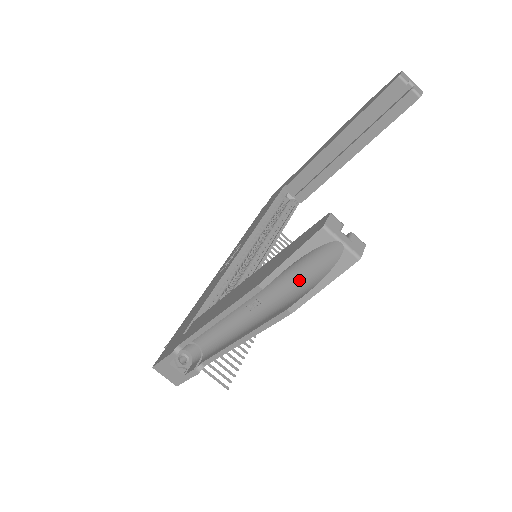
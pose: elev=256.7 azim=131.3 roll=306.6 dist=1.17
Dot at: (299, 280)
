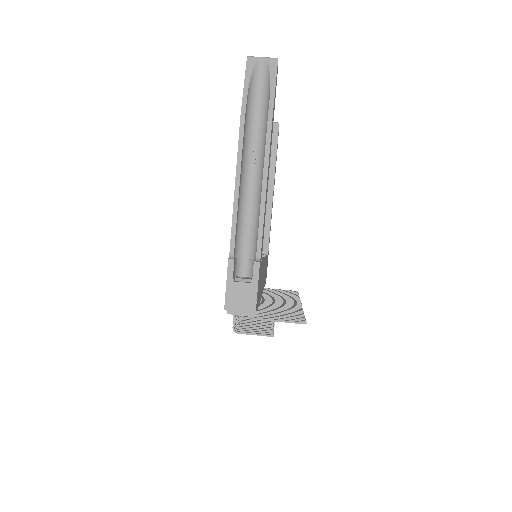
Dot at: (262, 106)
